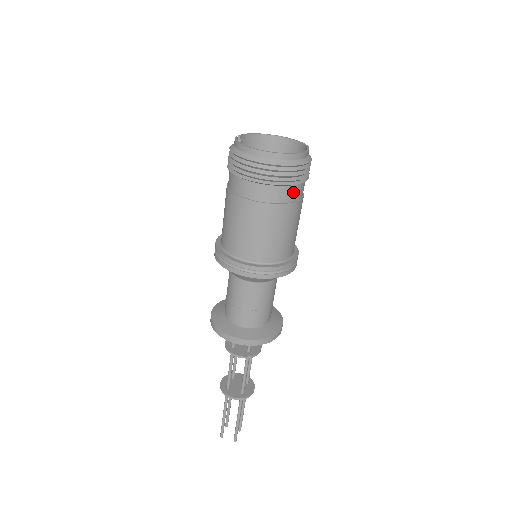
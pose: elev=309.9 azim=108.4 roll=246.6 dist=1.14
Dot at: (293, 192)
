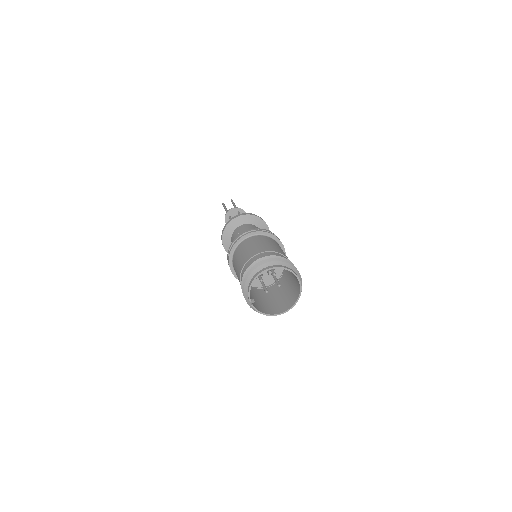
Dot at: occluded
